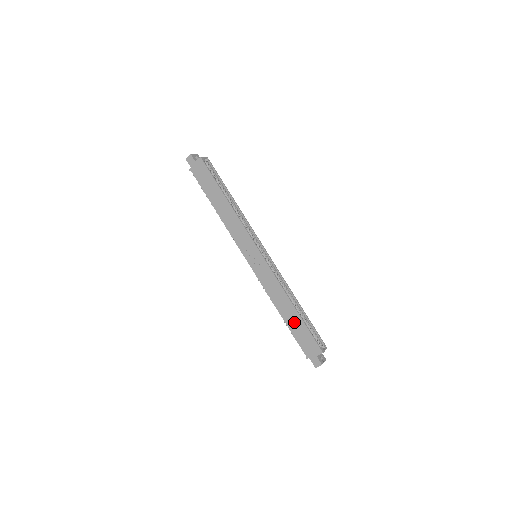
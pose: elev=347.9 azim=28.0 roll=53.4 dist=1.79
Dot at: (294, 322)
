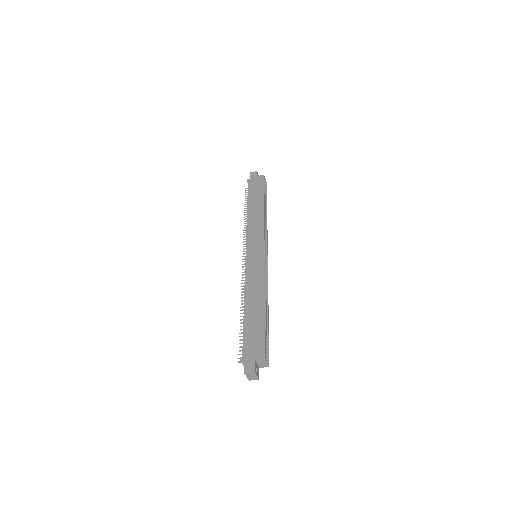
Dot at: (254, 318)
